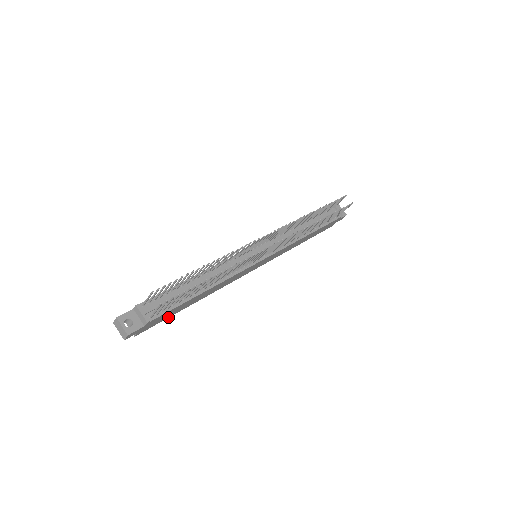
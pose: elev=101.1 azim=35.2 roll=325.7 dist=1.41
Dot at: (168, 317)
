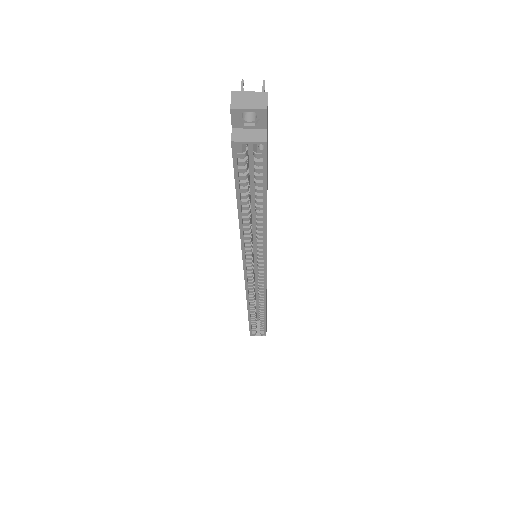
Dot at: (266, 185)
